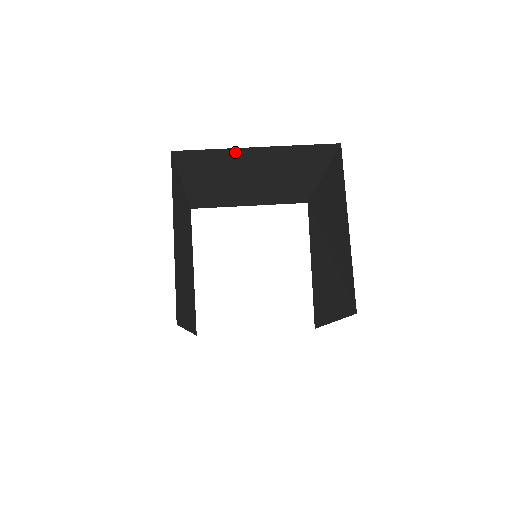
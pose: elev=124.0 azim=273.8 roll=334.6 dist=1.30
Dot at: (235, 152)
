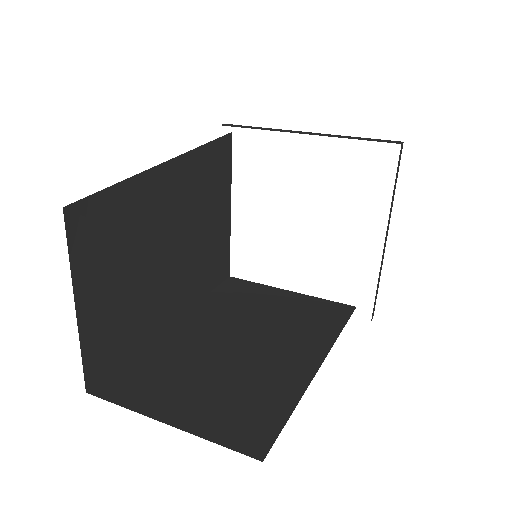
Dot at: occluded
